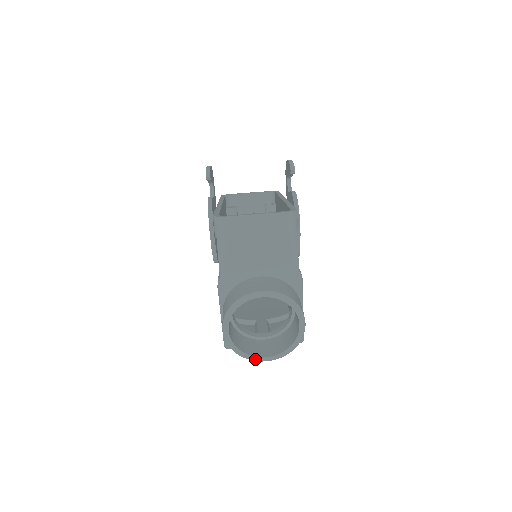
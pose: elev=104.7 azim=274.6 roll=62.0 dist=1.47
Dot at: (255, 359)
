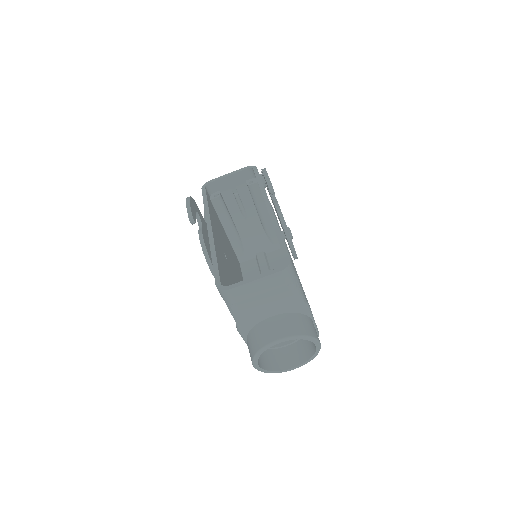
Dot at: (285, 371)
